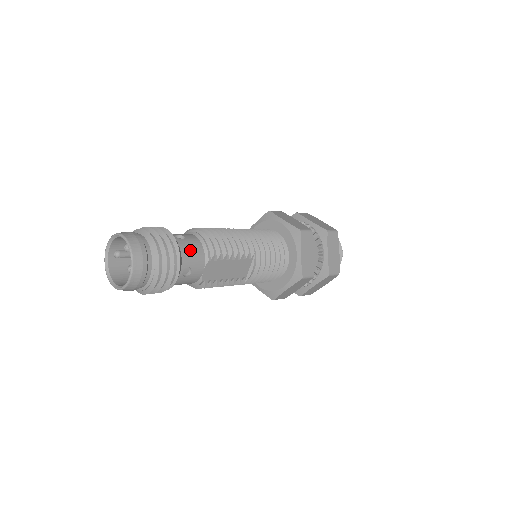
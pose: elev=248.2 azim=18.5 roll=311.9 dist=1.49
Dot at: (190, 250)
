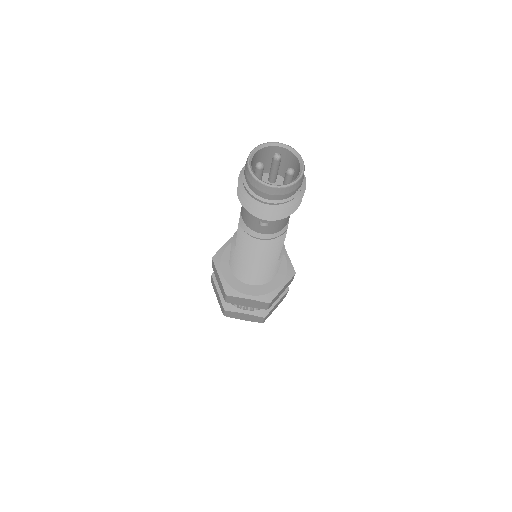
Dot at: occluded
